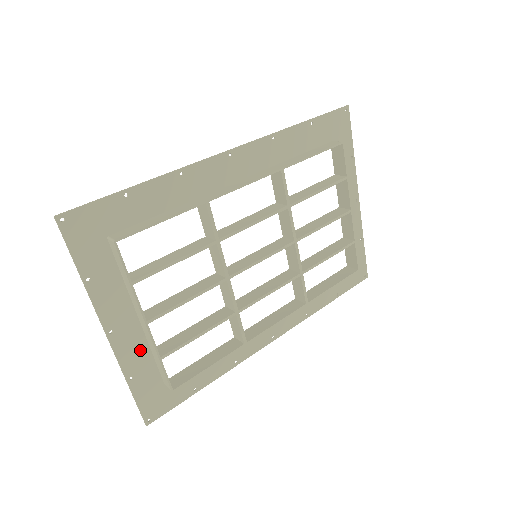
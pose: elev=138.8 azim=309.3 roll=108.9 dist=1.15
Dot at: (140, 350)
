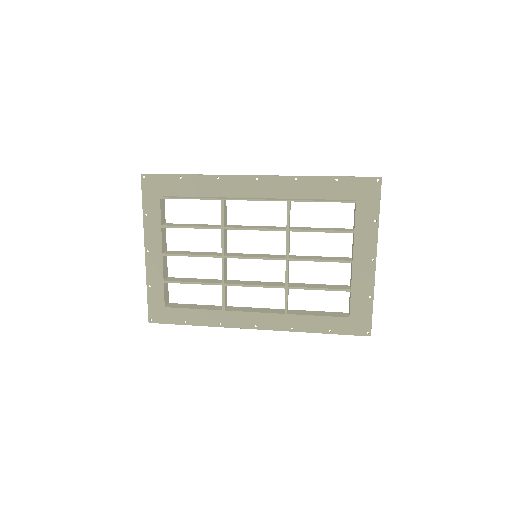
Dot at: (160, 272)
